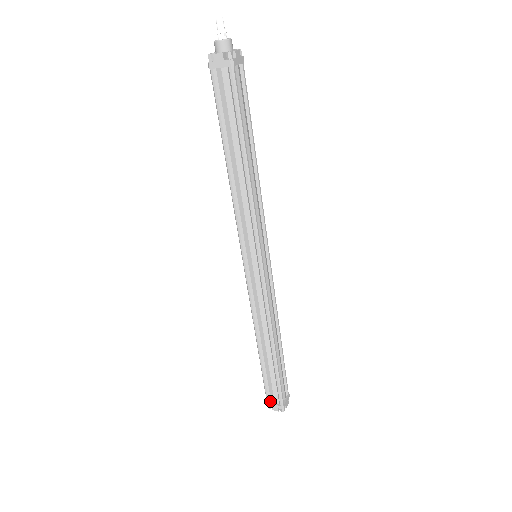
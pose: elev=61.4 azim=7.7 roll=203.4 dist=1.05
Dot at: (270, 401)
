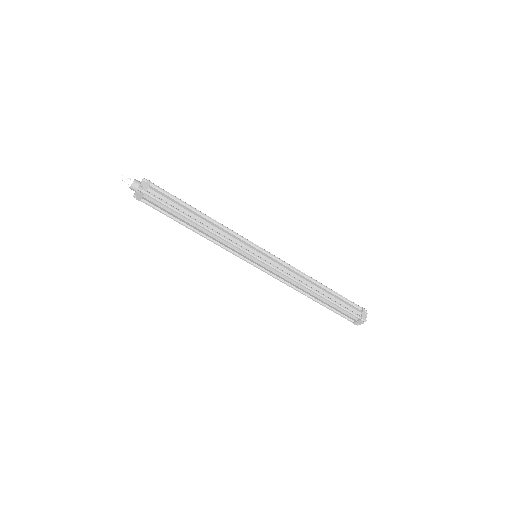
Dot at: (353, 321)
